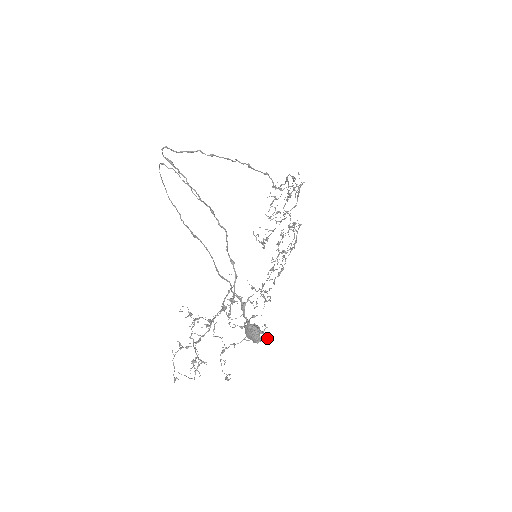
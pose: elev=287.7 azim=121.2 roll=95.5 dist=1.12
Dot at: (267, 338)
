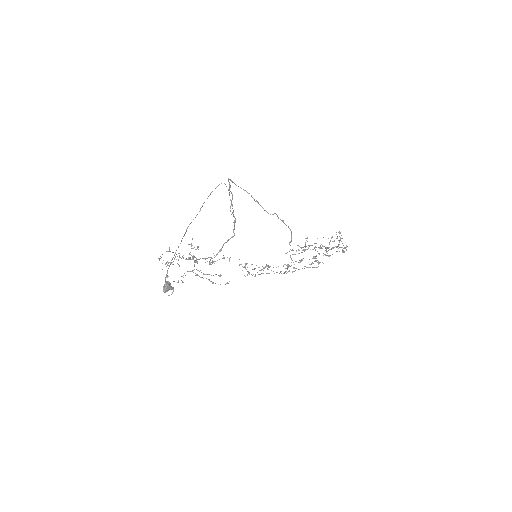
Dot at: (171, 294)
